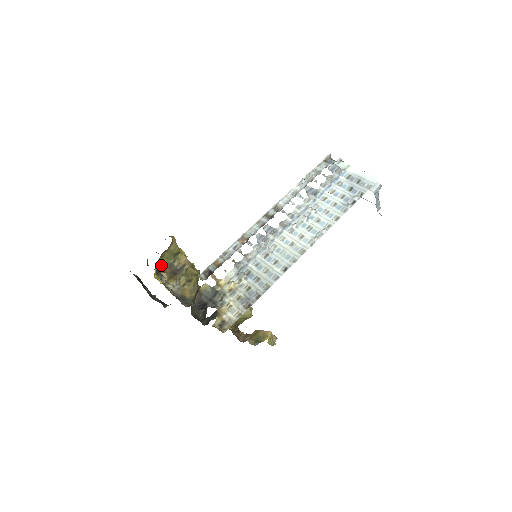
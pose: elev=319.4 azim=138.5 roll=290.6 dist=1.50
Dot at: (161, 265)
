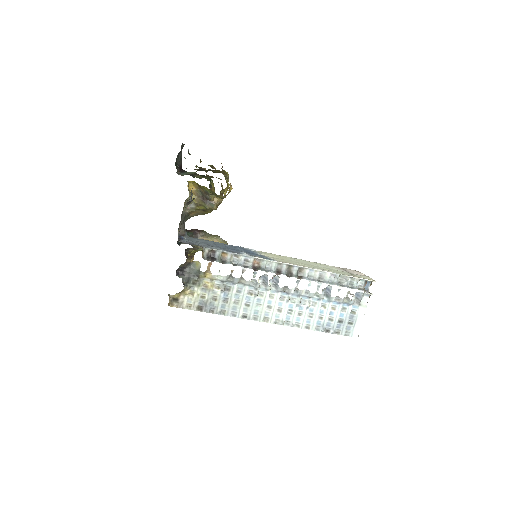
Dot at: (202, 186)
